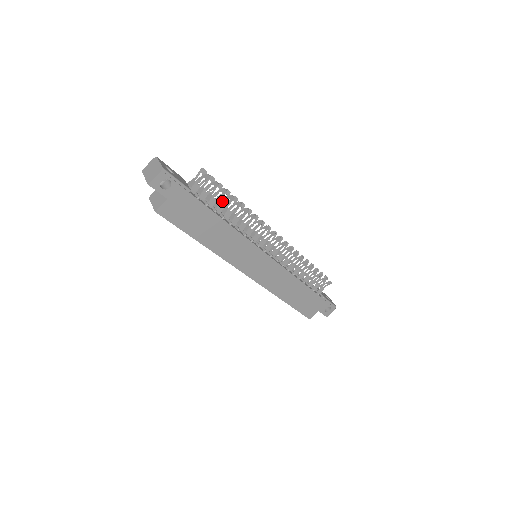
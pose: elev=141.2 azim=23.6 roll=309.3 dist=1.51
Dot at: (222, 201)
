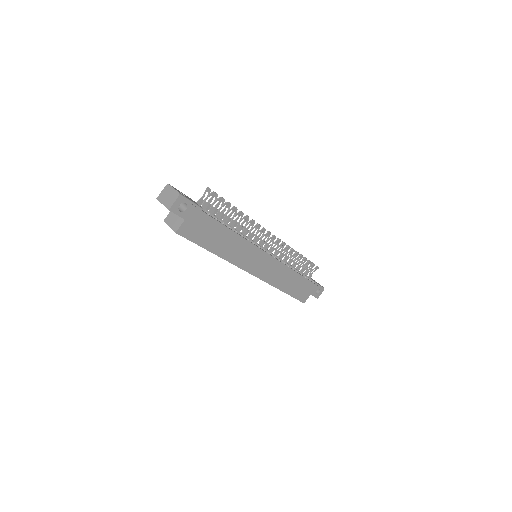
Dot at: (226, 213)
